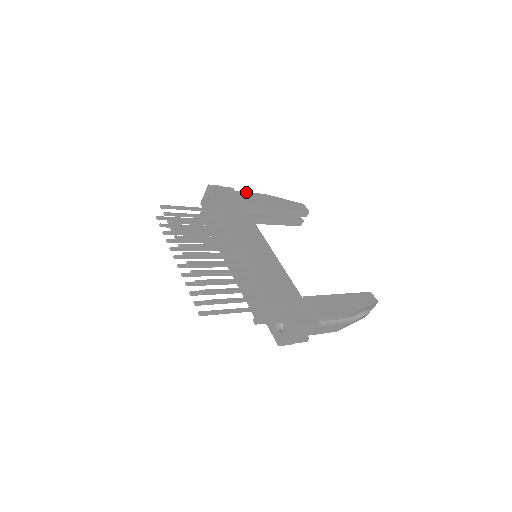
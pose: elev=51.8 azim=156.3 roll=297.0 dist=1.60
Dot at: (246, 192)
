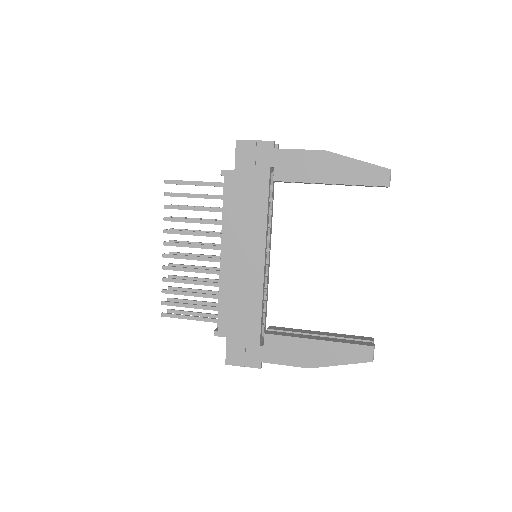
Dot at: (291, 149)
